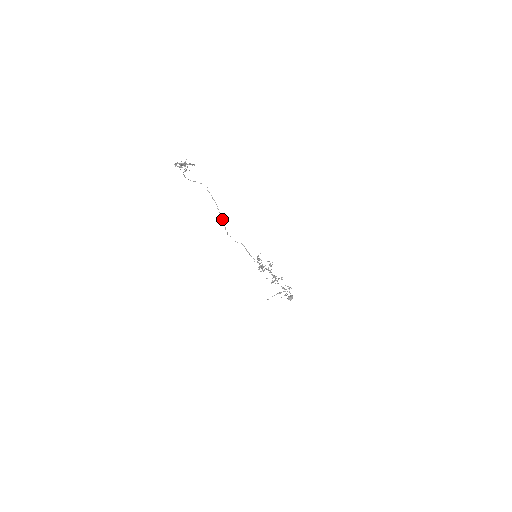
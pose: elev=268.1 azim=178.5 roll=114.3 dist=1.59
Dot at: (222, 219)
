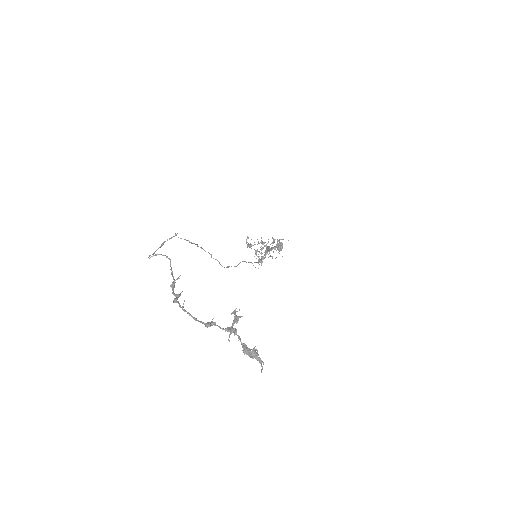
Dot at: occluded
